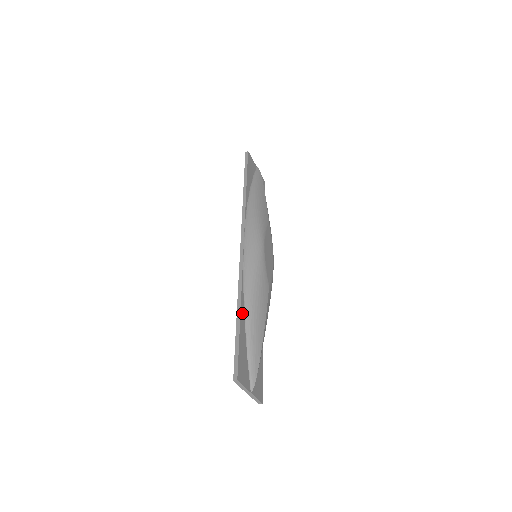
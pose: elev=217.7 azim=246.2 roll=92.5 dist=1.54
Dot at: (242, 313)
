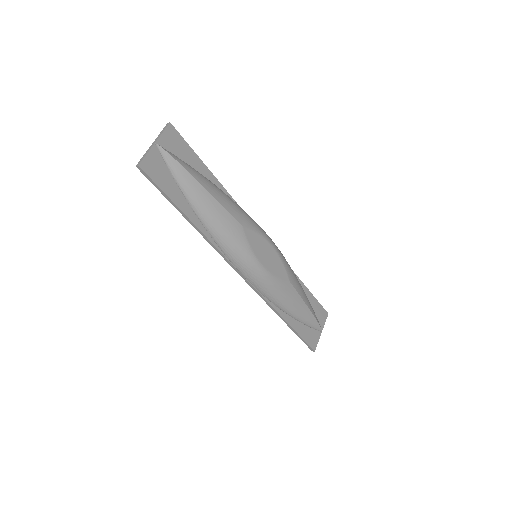
Dot at: (288, 319)
